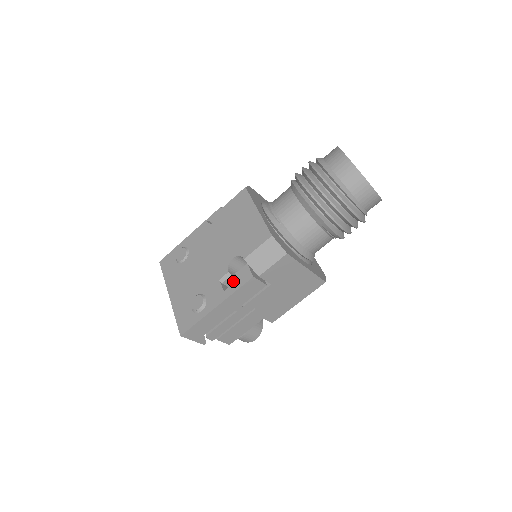
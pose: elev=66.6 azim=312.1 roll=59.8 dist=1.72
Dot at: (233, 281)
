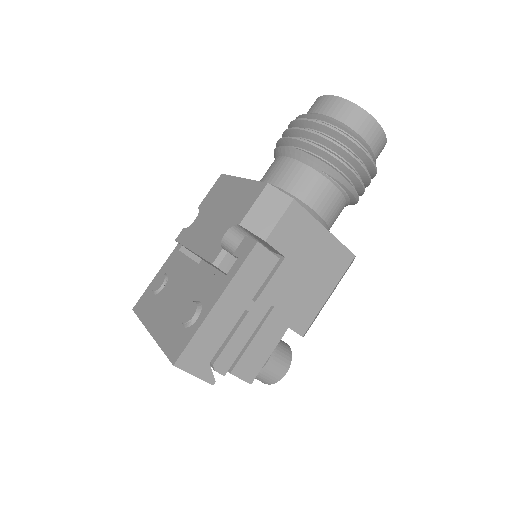
Dot at: (232, 264)
